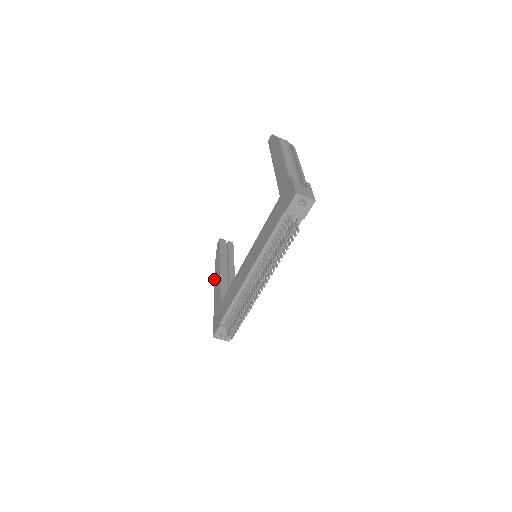
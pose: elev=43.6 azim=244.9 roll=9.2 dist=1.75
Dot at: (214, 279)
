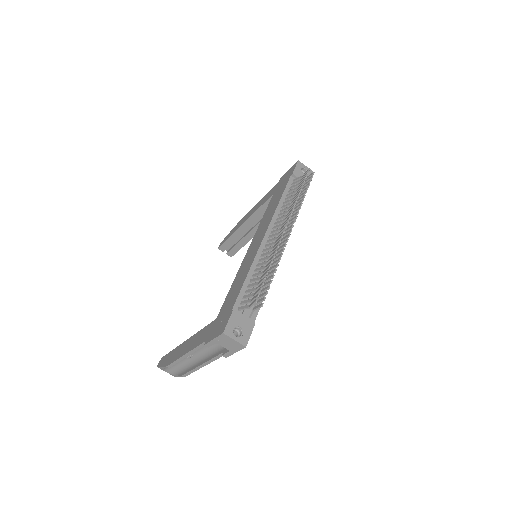
Dot at: (176, 359)
